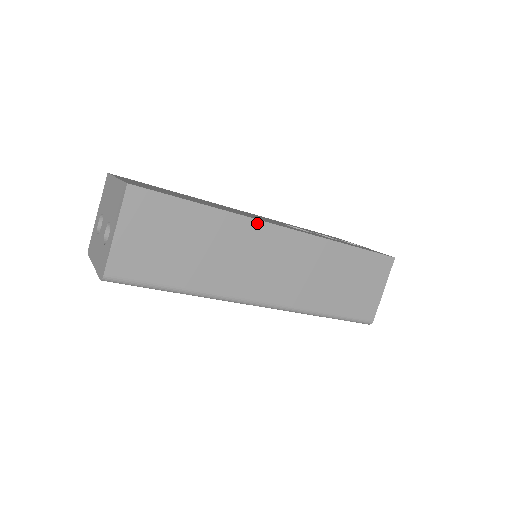
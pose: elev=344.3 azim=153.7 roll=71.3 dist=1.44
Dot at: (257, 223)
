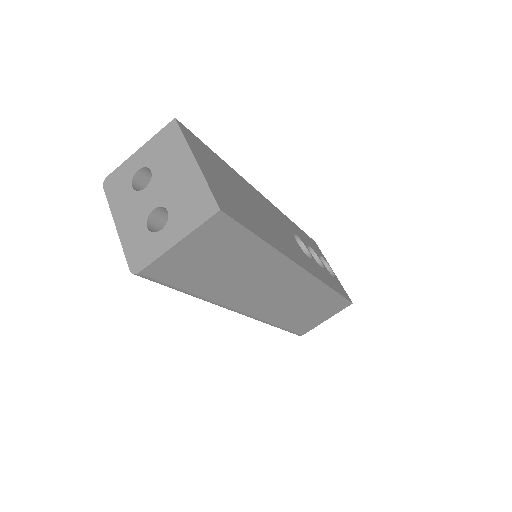
Dot at: (290, 263)
